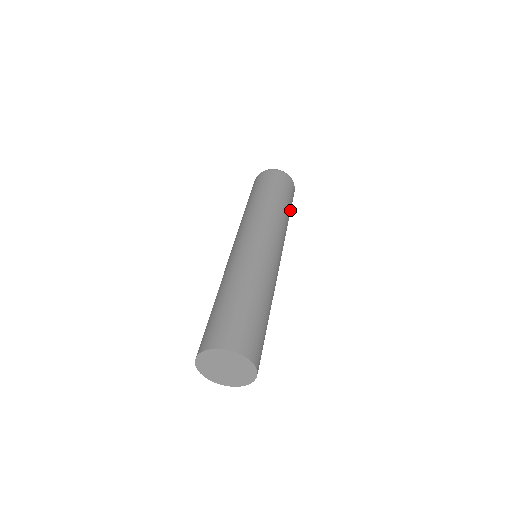
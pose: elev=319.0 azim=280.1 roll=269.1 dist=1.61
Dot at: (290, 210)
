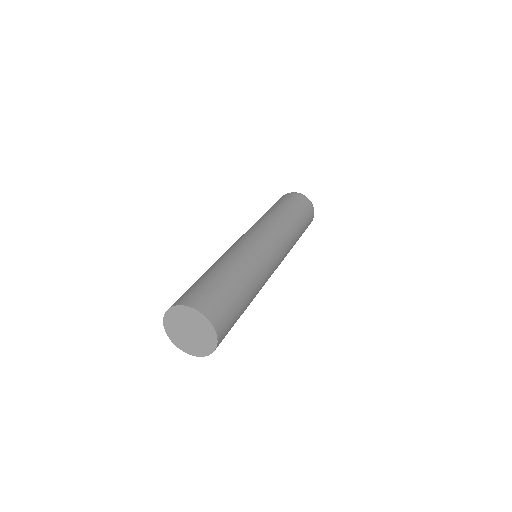
Dot at: (302, 223)
